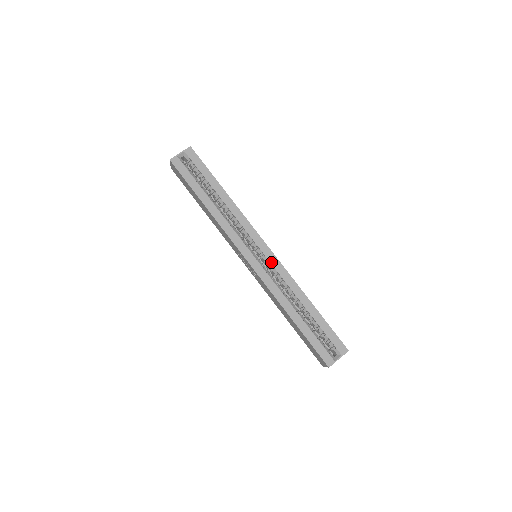
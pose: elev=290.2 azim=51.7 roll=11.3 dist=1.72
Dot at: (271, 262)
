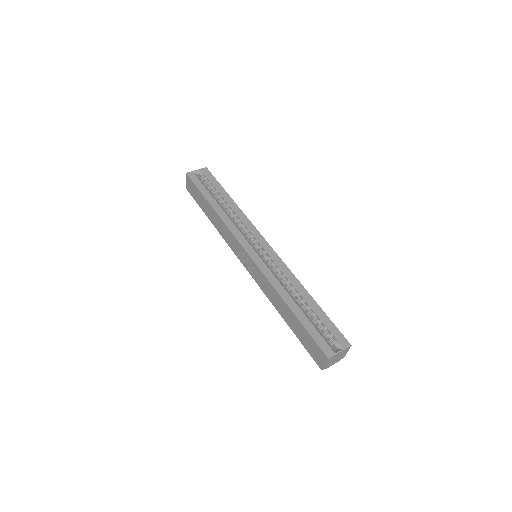
Dot at: (271, 256)
